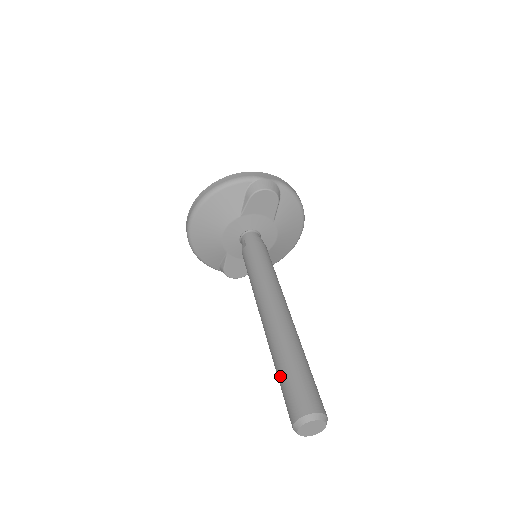
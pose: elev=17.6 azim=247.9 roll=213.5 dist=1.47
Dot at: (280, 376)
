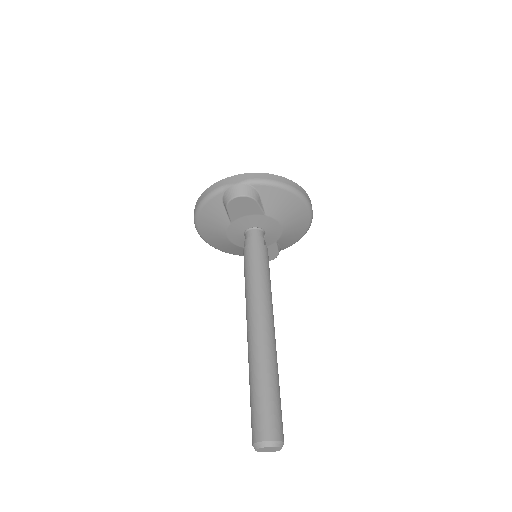
Dot at: (250, 398)
